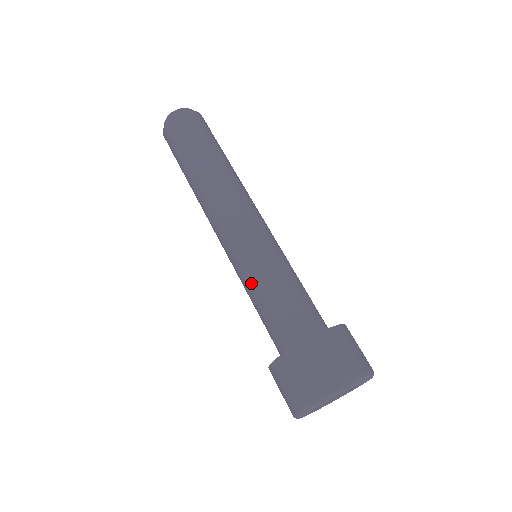
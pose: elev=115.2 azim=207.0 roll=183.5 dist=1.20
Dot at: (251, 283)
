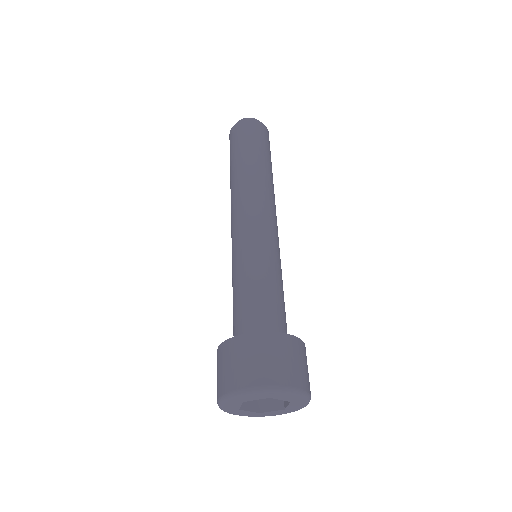
Dot at: (250, 268)
